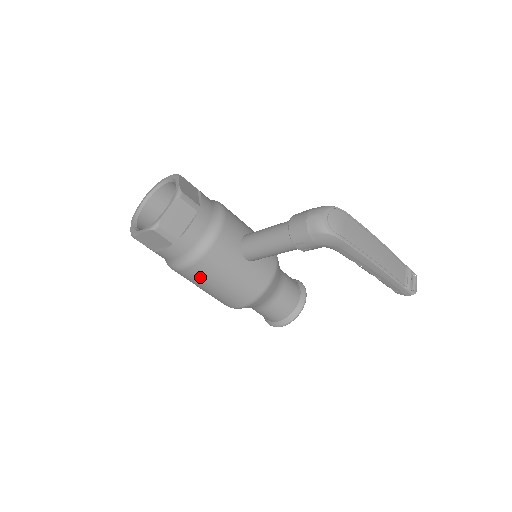
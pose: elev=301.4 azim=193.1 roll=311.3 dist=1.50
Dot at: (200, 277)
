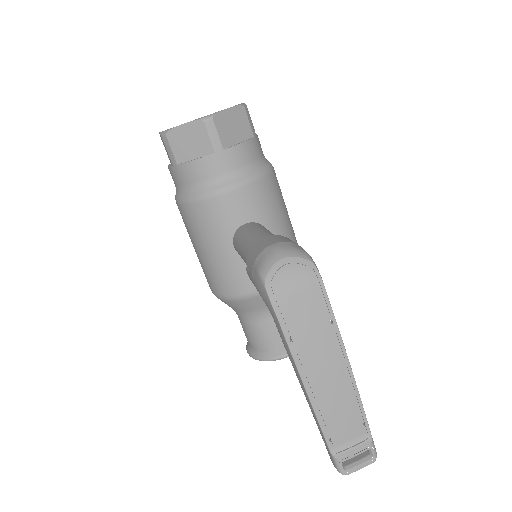
Dot at: (186, 224)
